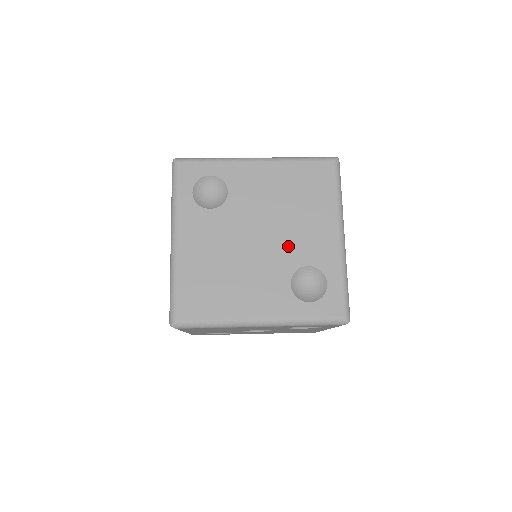
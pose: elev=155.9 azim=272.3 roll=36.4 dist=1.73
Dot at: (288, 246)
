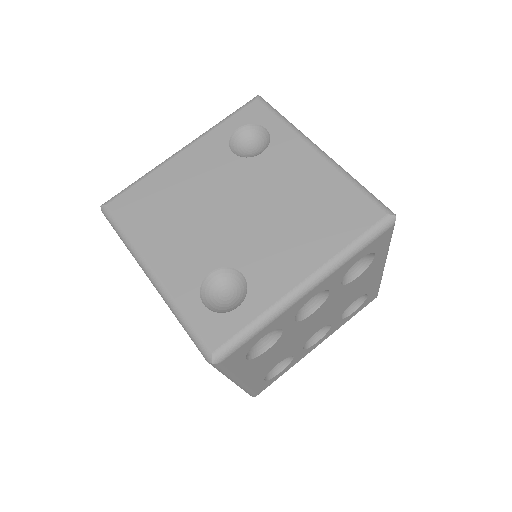
Dot at: (250, 241)
